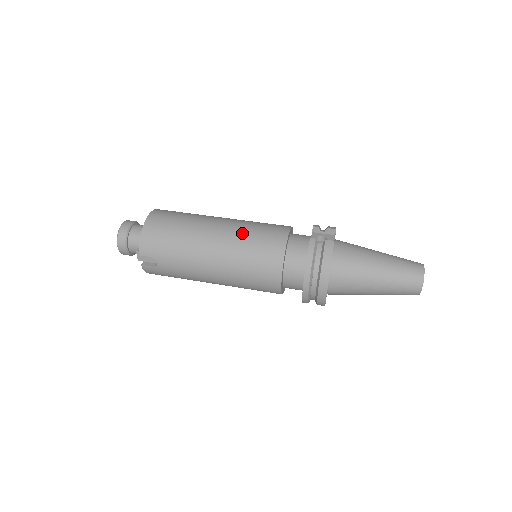
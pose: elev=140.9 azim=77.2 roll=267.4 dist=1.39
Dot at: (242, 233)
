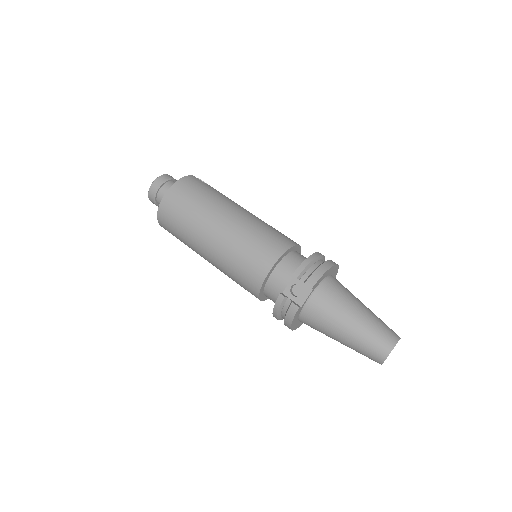
Dot at: (229, 256)
